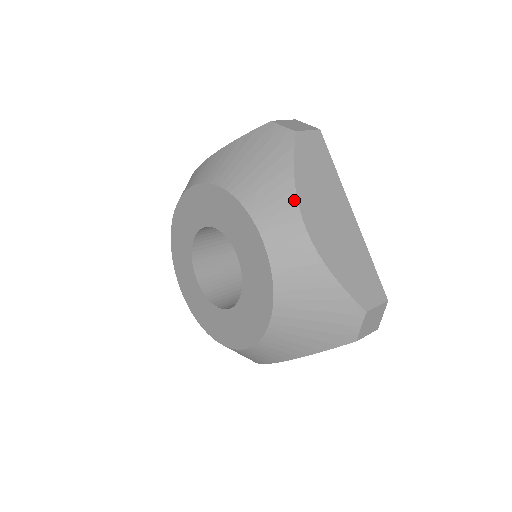
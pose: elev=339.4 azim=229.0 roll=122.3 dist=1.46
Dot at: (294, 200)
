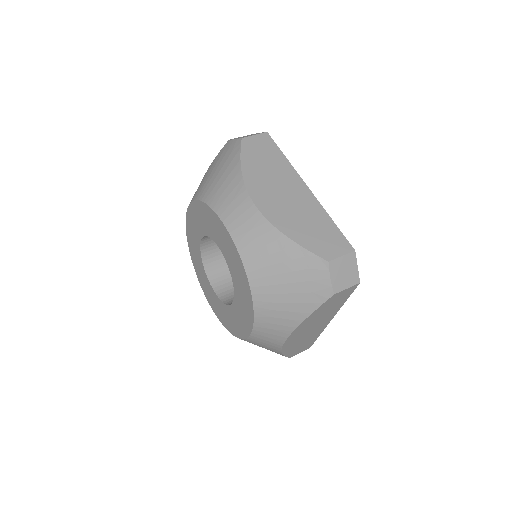
Dot at: (290, 331)
